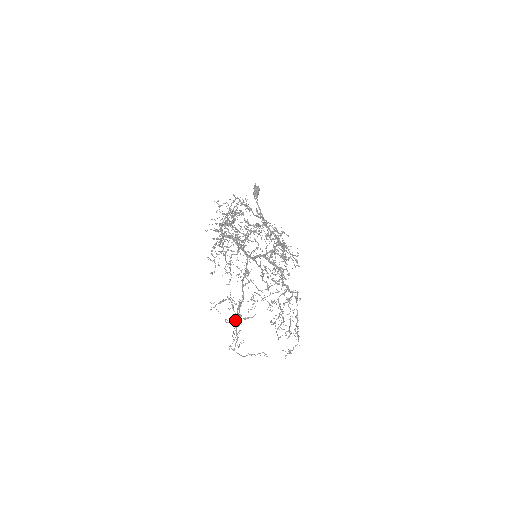
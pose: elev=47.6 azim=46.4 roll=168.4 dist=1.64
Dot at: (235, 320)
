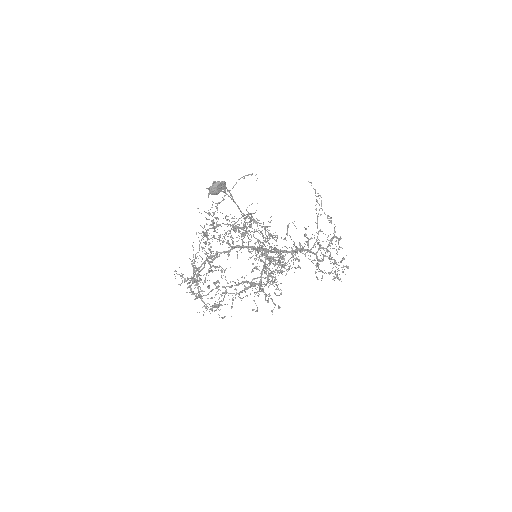
Dot at: (259, 290)
